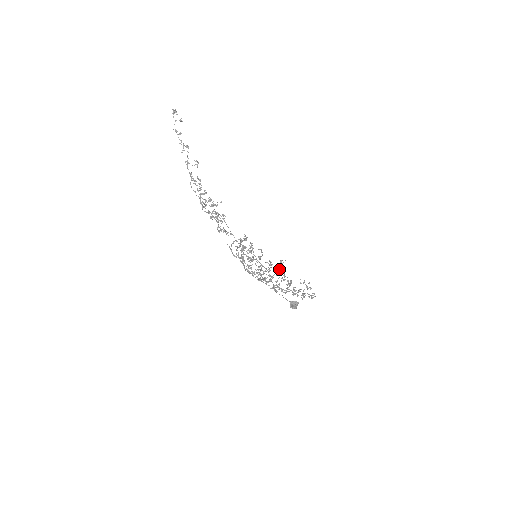
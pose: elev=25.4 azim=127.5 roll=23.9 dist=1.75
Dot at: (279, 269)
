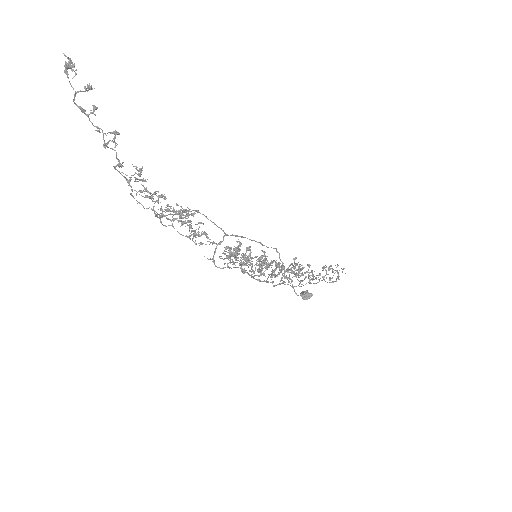
Dot at: (292, 264)
